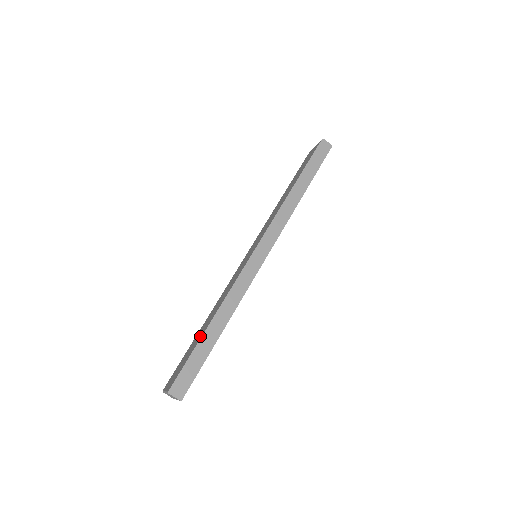
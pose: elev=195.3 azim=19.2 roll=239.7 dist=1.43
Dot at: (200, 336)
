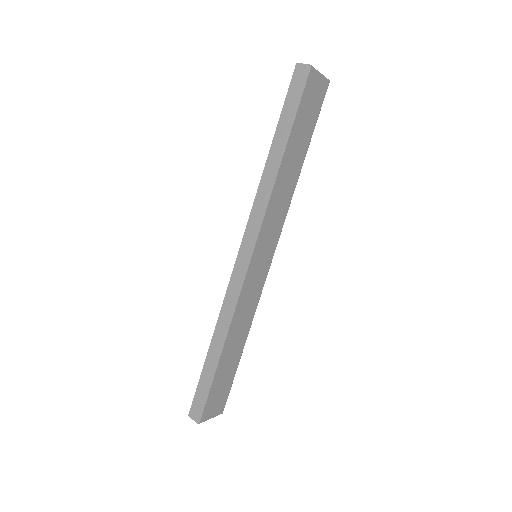
Dot at: occluded
